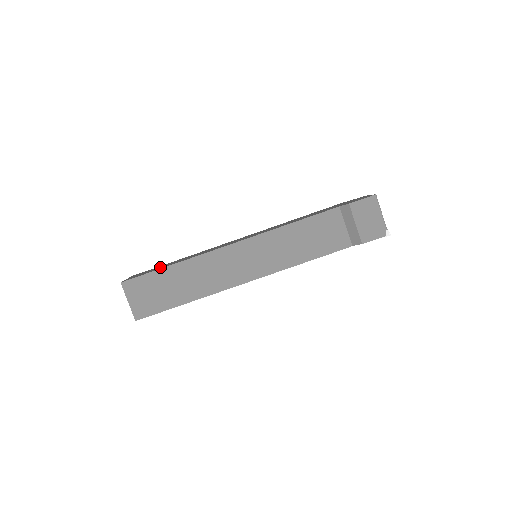
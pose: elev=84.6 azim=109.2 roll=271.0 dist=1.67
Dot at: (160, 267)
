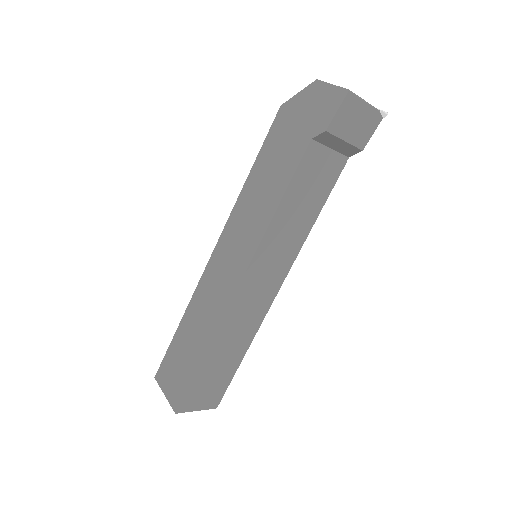
Dot at: (184, 360)
